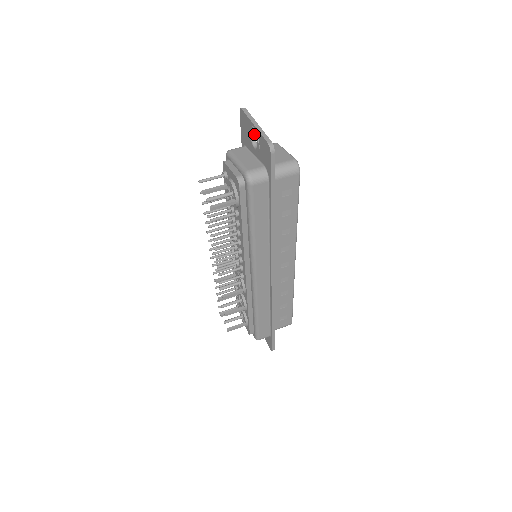
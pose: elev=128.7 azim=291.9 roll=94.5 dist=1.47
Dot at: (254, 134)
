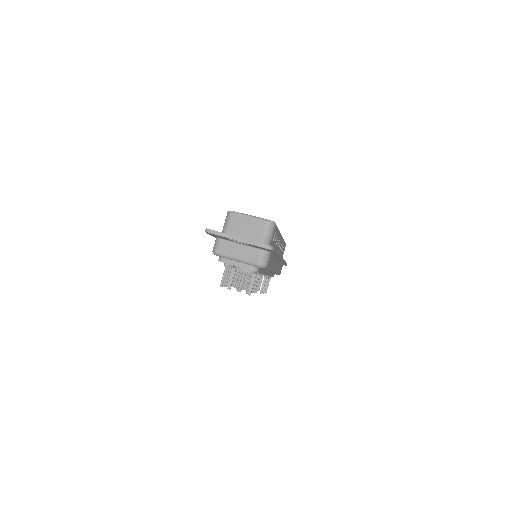
Dot at: occluded
